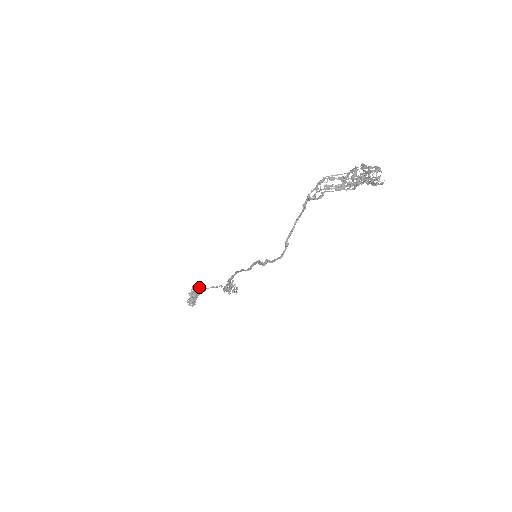
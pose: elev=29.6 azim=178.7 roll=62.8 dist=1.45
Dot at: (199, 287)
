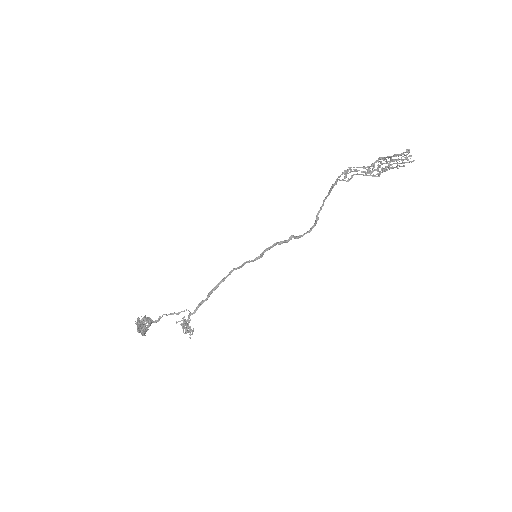
Dot at: occluded
